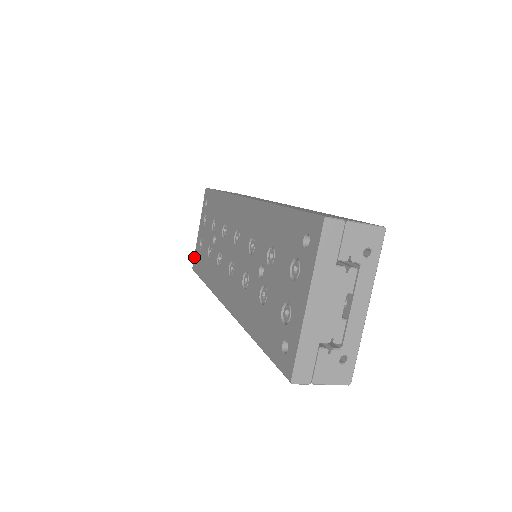
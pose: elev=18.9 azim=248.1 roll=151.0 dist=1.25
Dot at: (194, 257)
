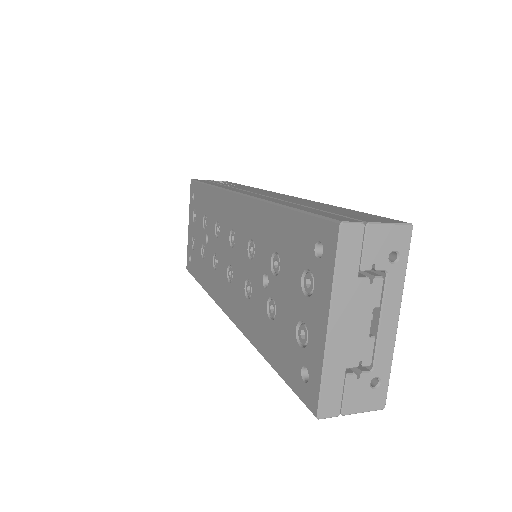
Dot at: (187, 256)
